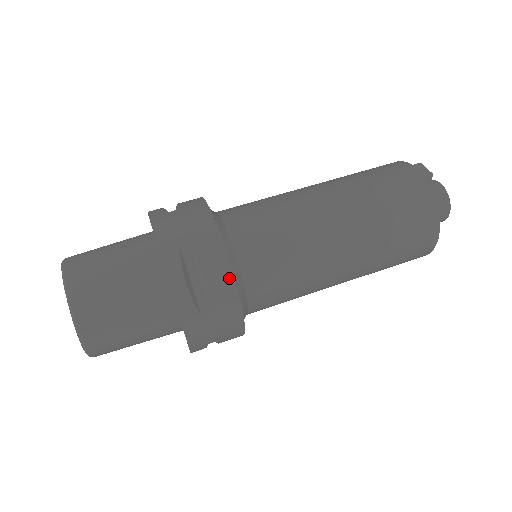
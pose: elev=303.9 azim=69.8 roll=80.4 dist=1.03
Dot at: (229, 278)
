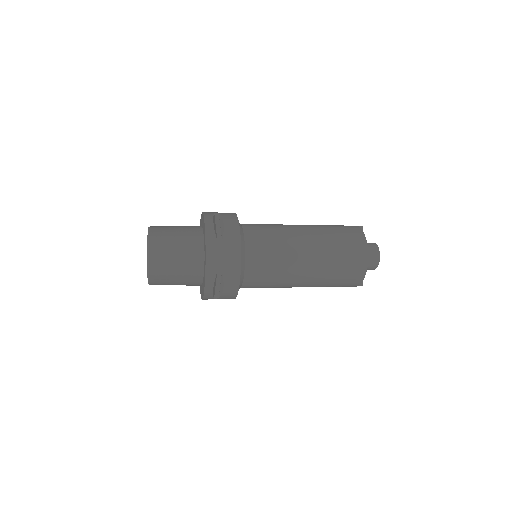
Dot at: (237, 227)
